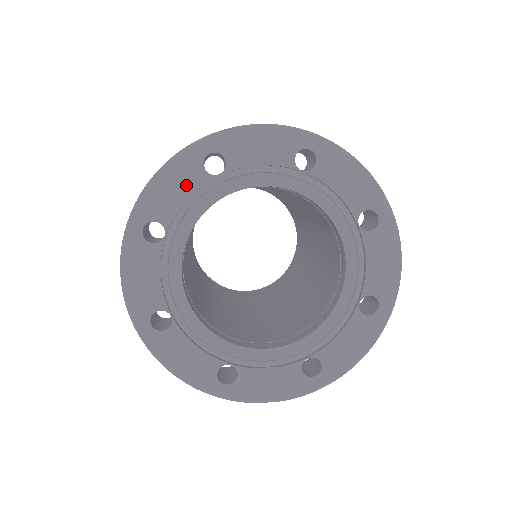
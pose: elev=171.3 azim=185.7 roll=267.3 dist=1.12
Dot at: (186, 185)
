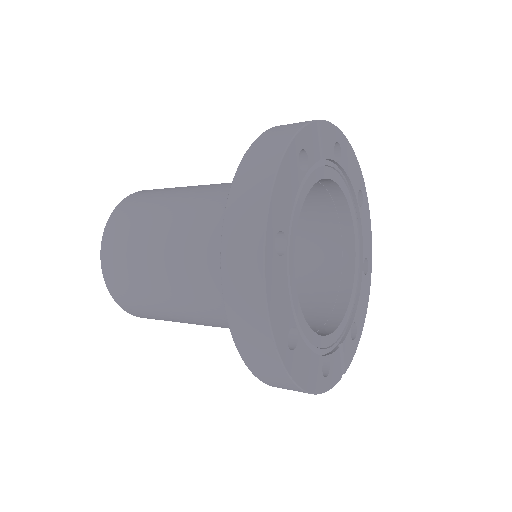
Dot at: (292, 186)
